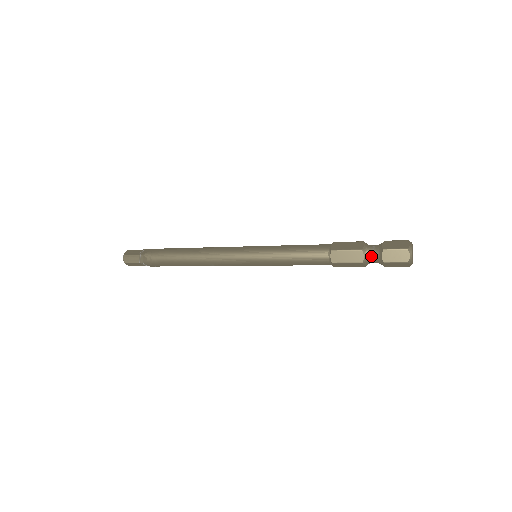
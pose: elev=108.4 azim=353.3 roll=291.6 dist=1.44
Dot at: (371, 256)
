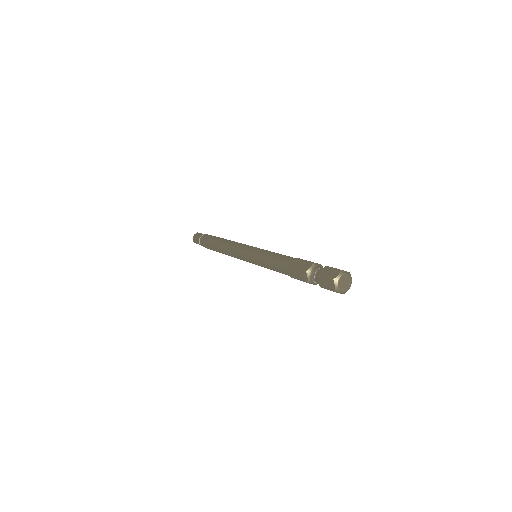
Dot at: (313, 278)
